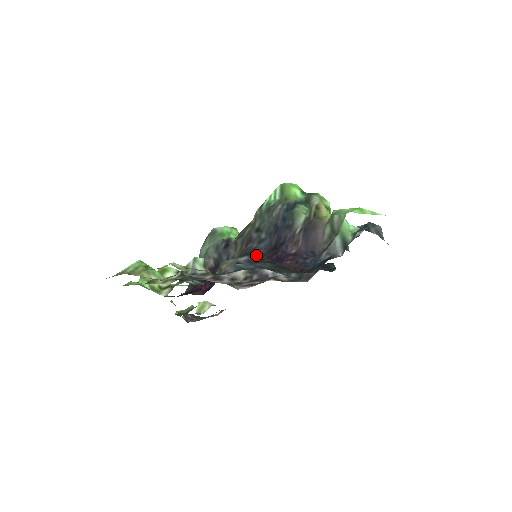
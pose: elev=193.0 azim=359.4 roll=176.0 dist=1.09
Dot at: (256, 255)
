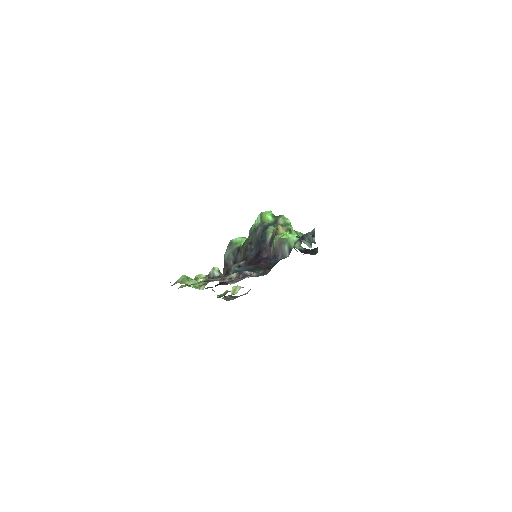
Dot at: (249, 260)
